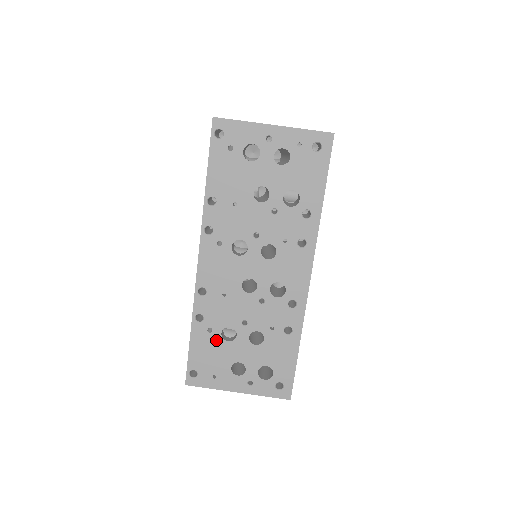
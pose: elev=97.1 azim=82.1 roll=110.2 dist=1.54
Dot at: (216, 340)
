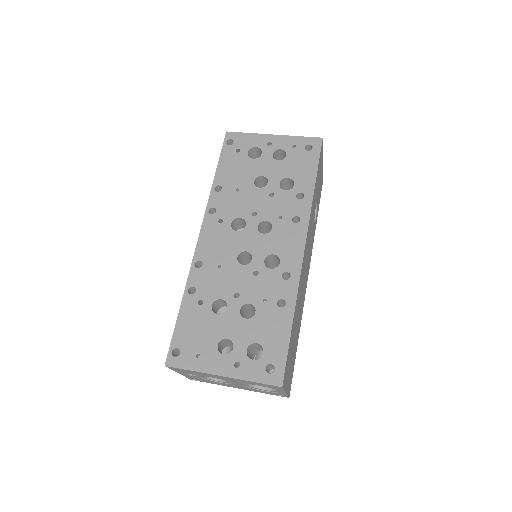
Dot at: (205, 313)
